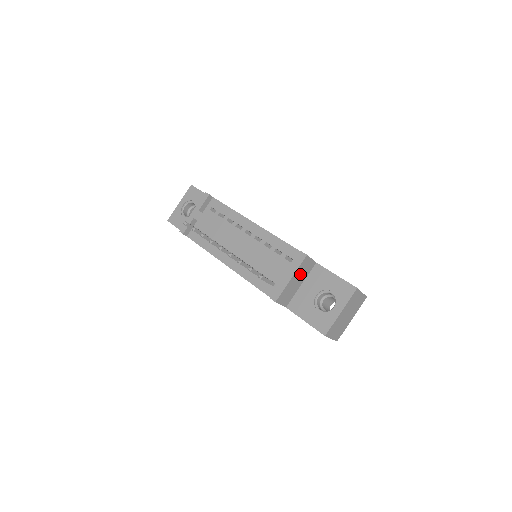
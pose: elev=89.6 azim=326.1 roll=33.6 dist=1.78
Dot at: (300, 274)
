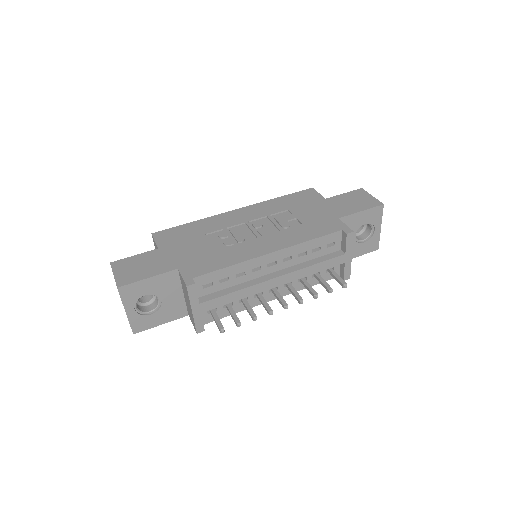
Dot at: occluded
